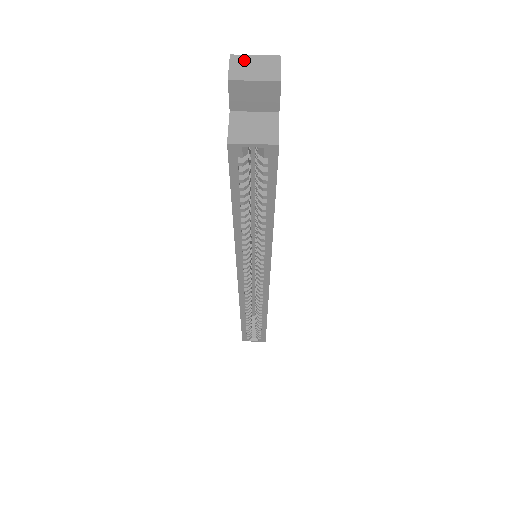
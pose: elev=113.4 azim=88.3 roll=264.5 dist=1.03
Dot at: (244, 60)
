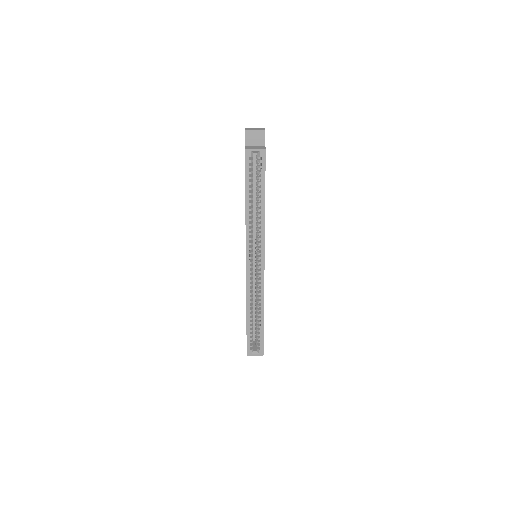
Dot at: (251, 128)
